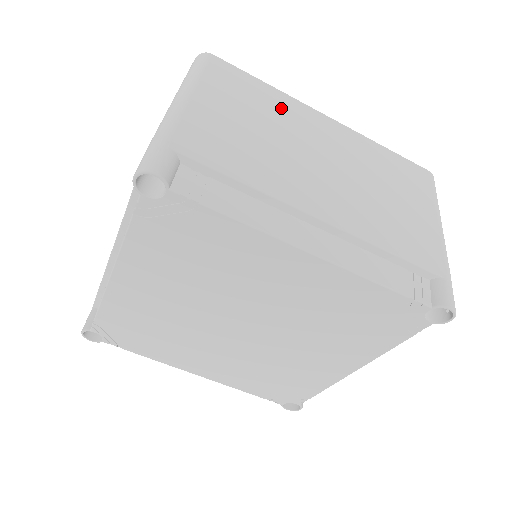
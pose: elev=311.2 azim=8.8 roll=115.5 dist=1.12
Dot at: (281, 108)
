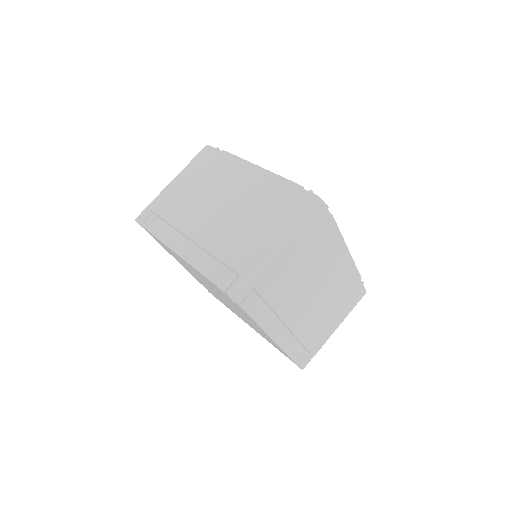
Dot at: (328, 250)
